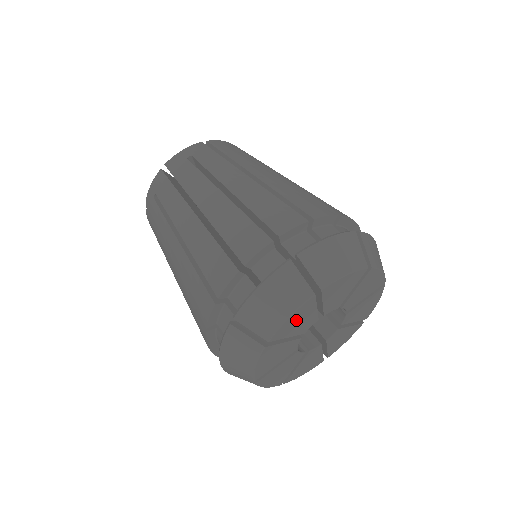
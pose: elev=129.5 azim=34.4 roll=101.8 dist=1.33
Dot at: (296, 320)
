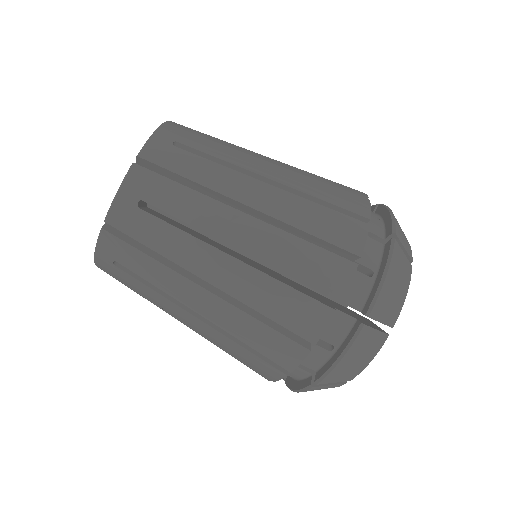
Dot at: occluded
